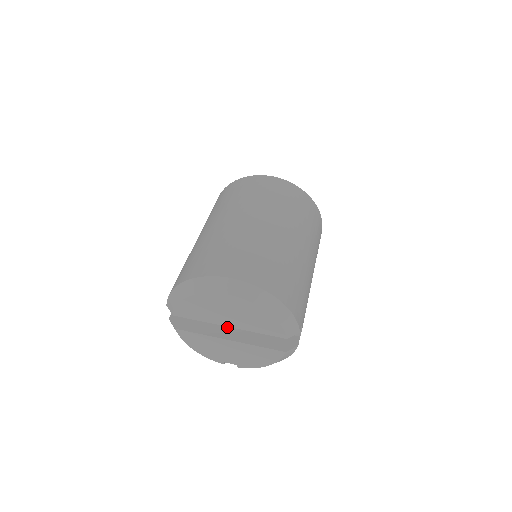
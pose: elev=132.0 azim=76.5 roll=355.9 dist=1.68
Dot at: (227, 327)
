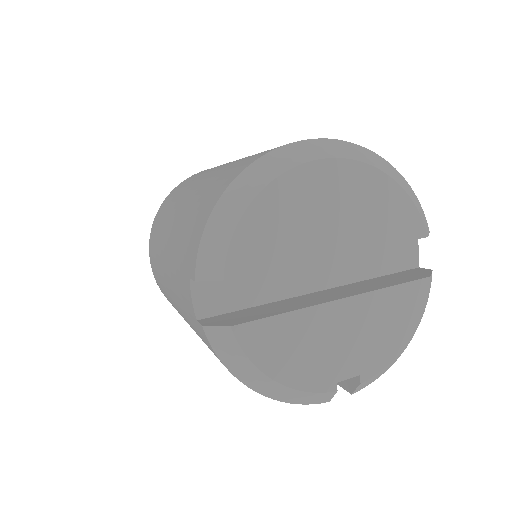
Dot at: (314, 296)
